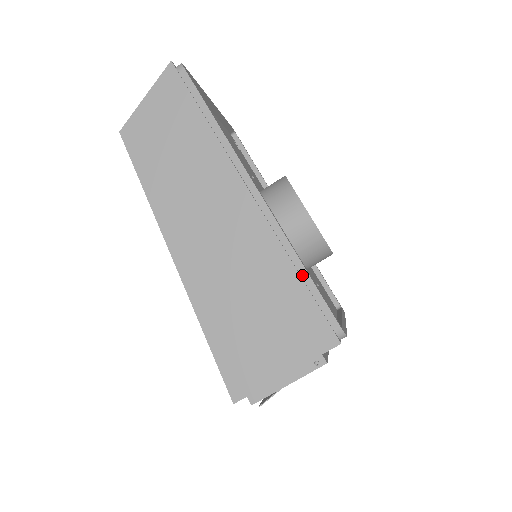
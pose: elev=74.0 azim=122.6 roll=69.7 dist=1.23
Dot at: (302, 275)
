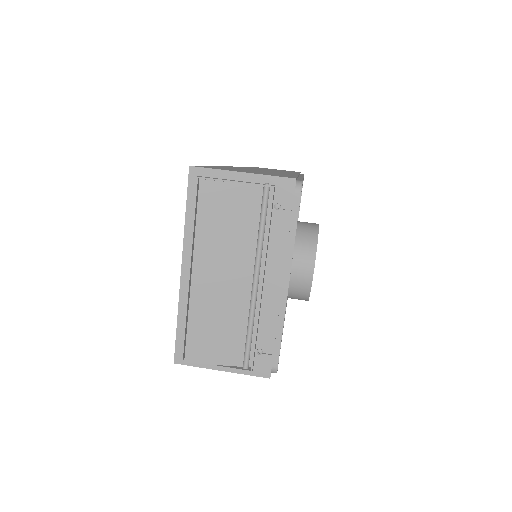
Dot at: (299, 178)
